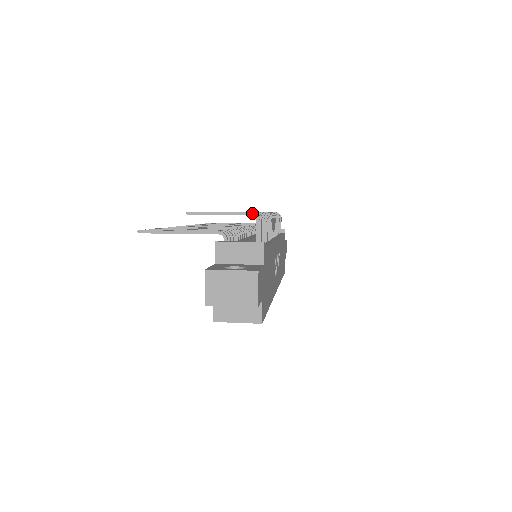
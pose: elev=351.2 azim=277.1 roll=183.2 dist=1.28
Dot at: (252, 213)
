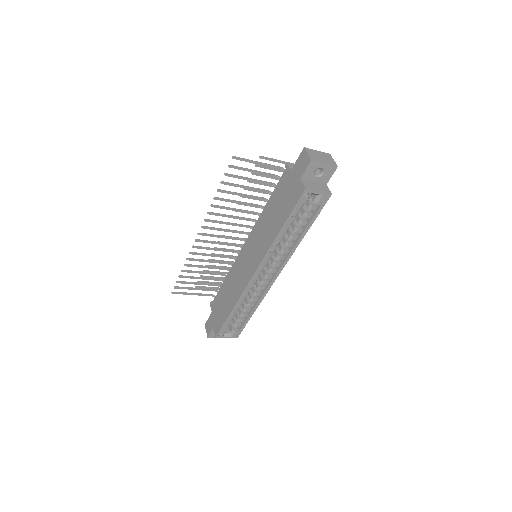
Dot at: occluded
